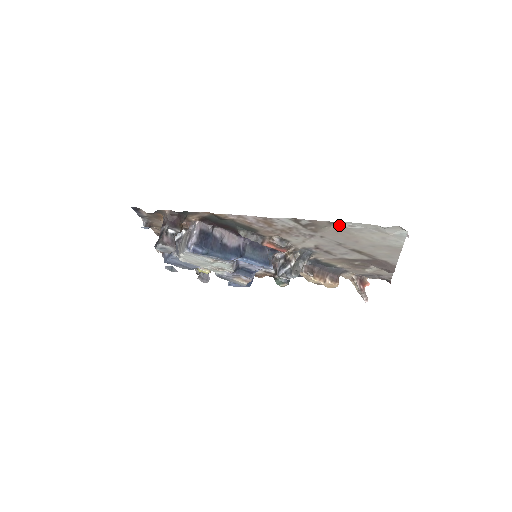
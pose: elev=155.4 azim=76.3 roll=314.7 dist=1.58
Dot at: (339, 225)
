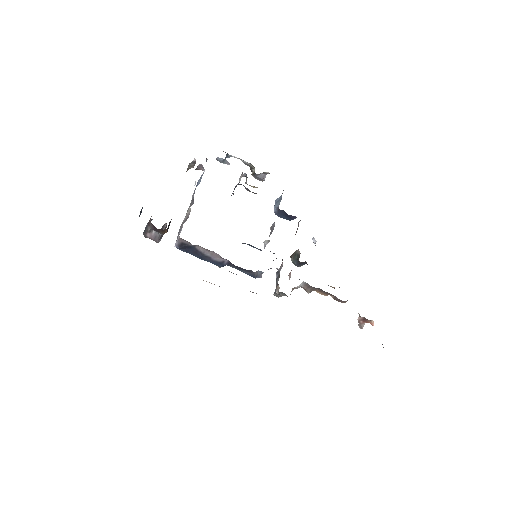
Dot at: occluded
